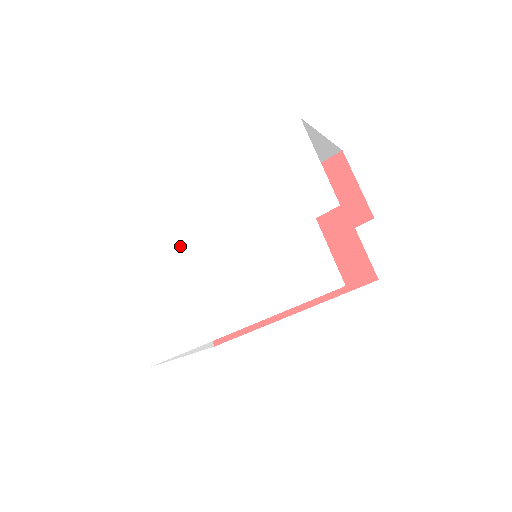
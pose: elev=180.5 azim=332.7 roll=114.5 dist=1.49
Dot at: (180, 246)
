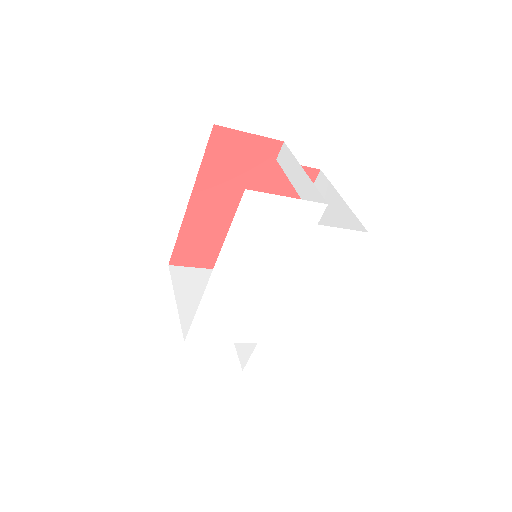
Dot at: (233, 321)
